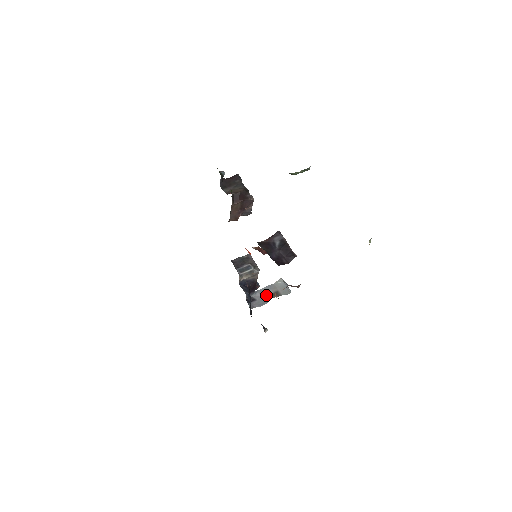
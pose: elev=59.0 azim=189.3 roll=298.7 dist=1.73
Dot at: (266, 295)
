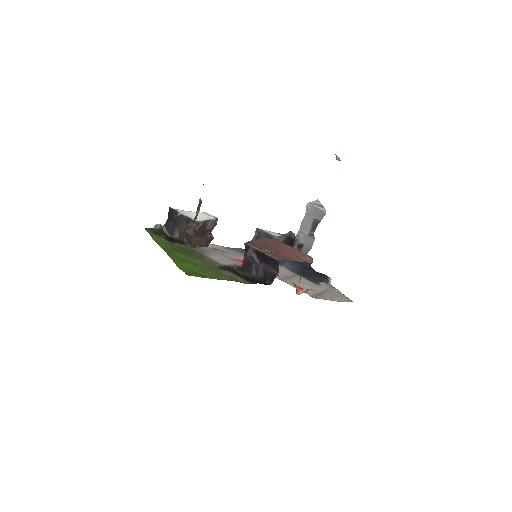
Dot at: (308, 232)
